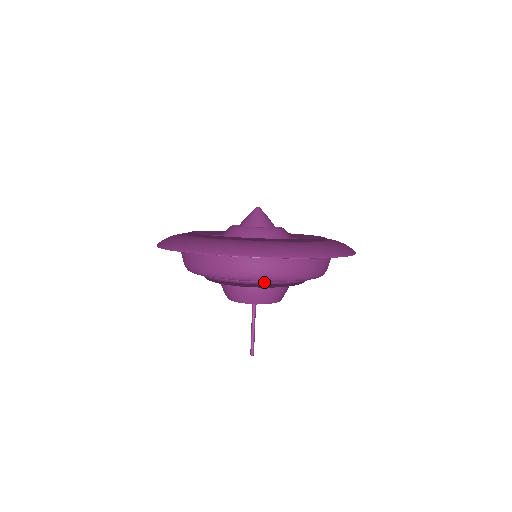
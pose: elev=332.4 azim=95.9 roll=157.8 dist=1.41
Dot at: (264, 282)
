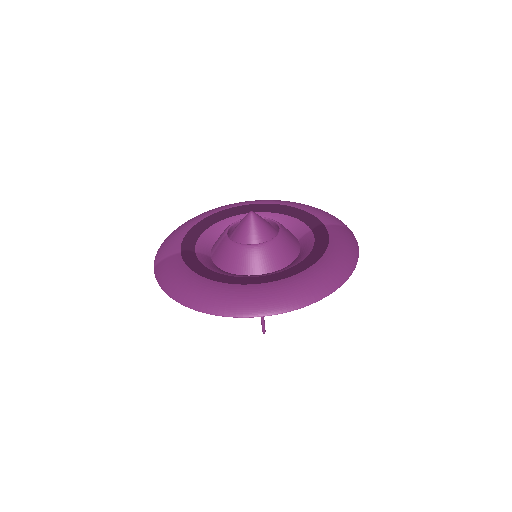
Dot at: occluded
